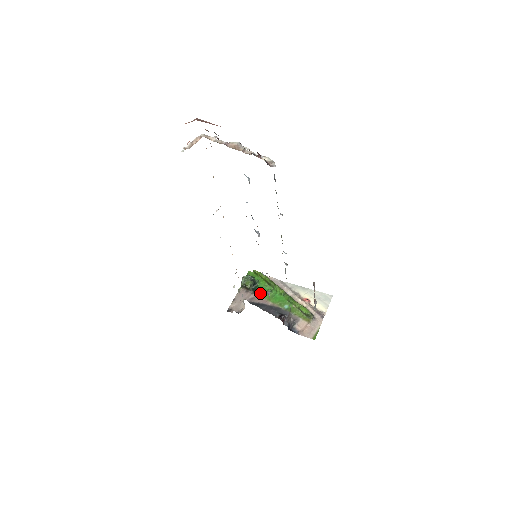
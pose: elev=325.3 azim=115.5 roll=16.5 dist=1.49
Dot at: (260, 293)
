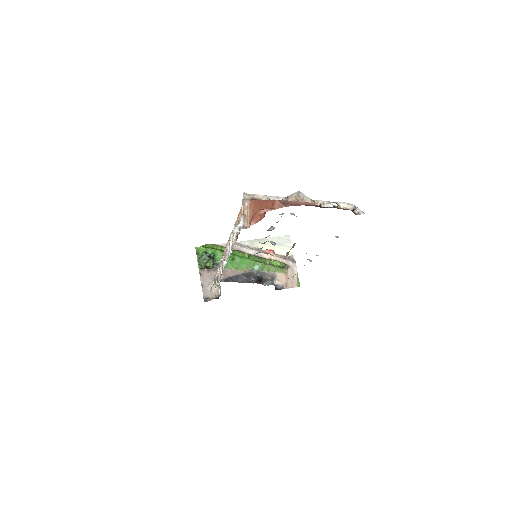
Dot at: occluded
